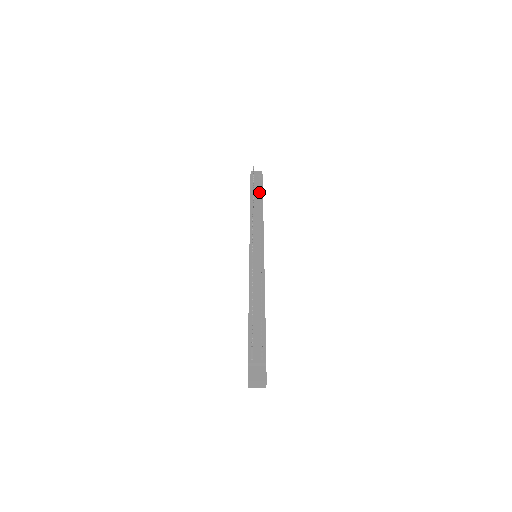
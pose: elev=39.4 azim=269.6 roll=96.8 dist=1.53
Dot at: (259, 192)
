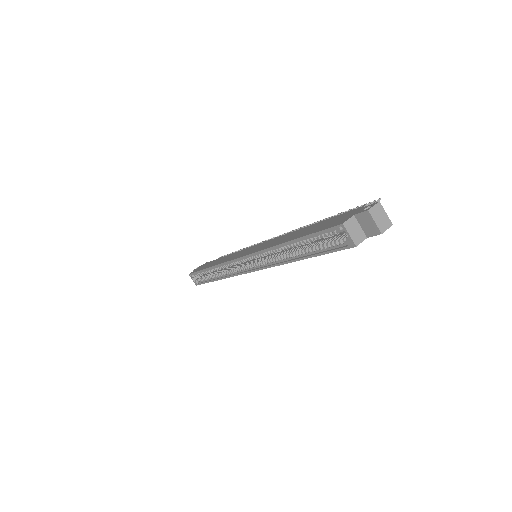
Dot at: occluded
